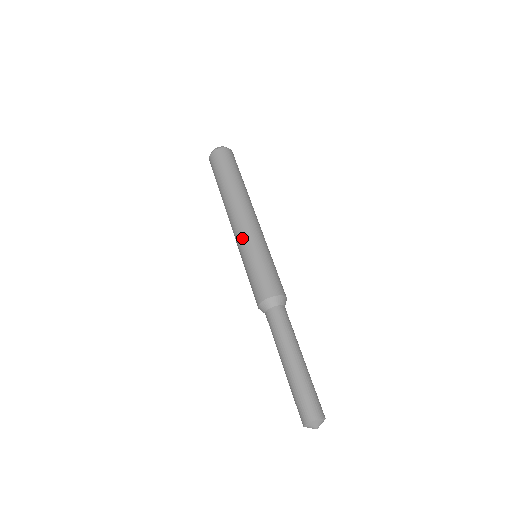
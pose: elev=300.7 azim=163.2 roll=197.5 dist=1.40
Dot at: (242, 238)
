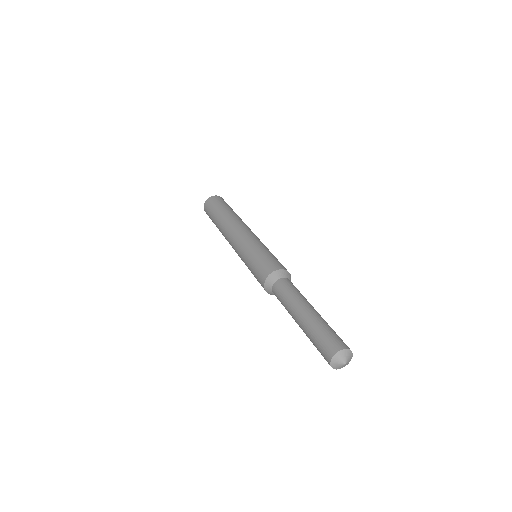
Dot at: (247, 237)
